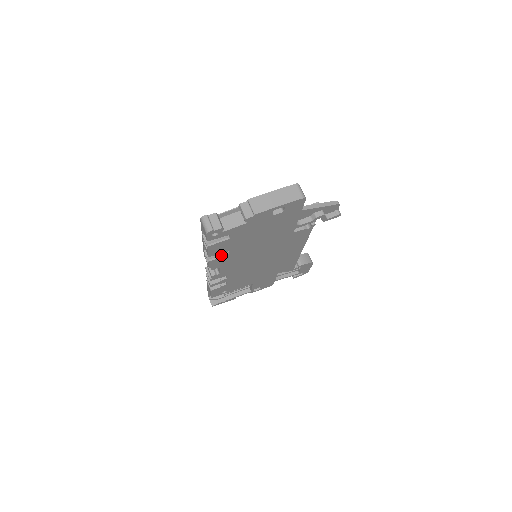
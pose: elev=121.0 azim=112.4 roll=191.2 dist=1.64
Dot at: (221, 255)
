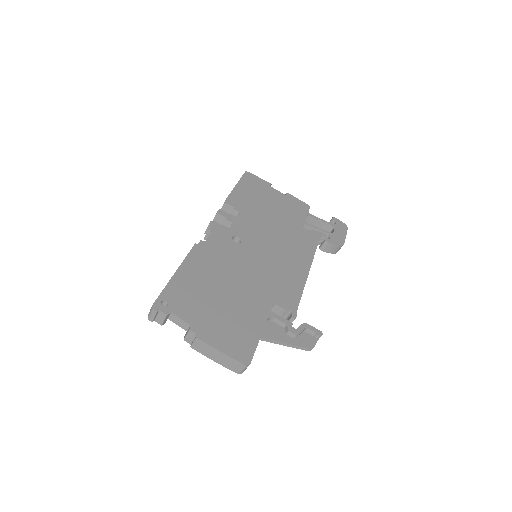
Dot at: occluded
